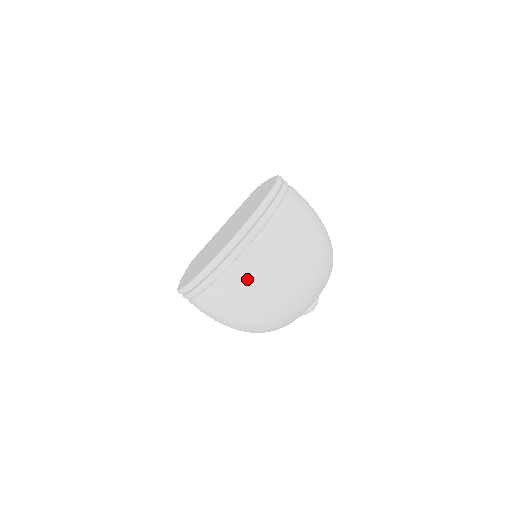
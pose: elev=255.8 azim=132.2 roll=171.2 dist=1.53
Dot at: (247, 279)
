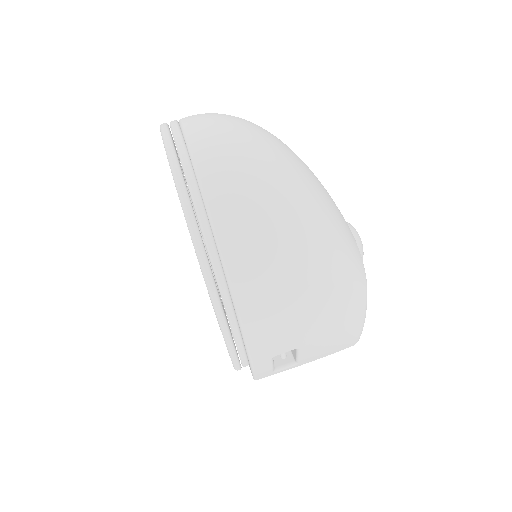
Dot at: (212, 136)
